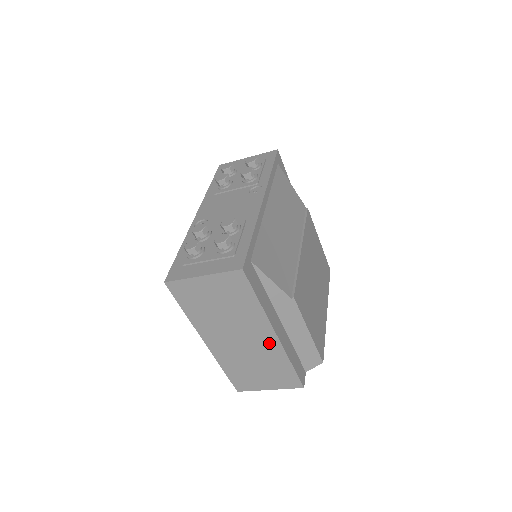
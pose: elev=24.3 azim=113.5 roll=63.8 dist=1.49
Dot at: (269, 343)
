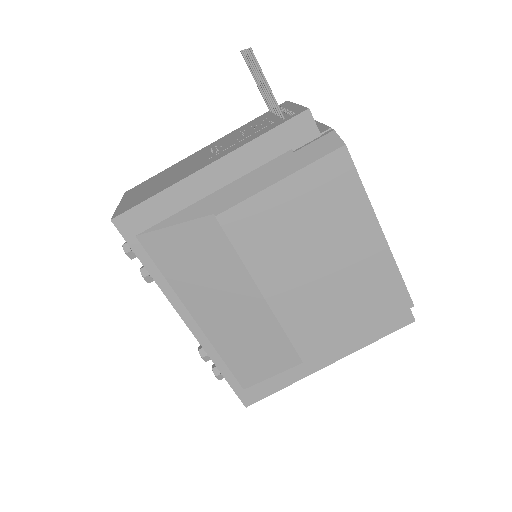
Dot at: occluded
